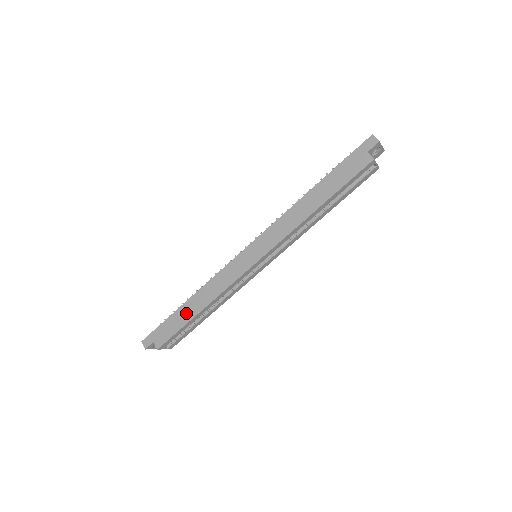
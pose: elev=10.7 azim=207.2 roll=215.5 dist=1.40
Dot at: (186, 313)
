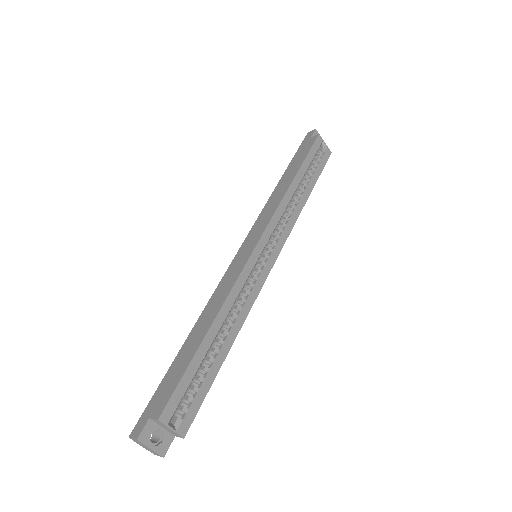
Dot at: (190, 347)
